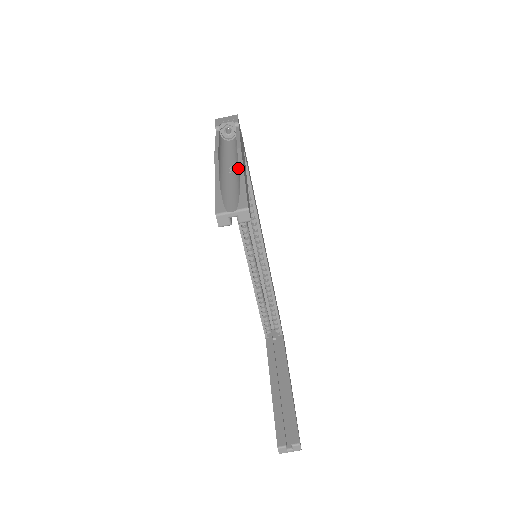
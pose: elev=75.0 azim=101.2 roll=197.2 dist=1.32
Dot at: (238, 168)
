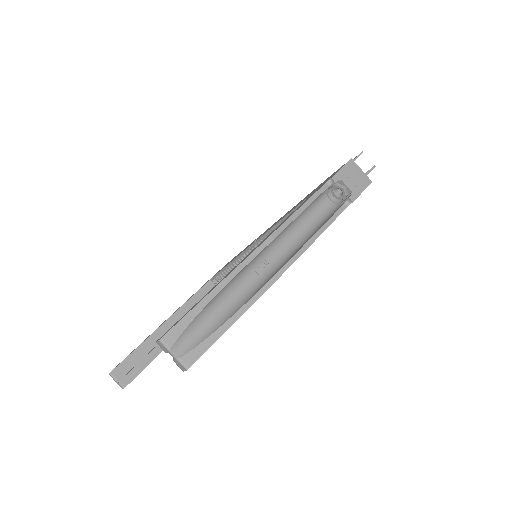
Dot at: (261, 284)
